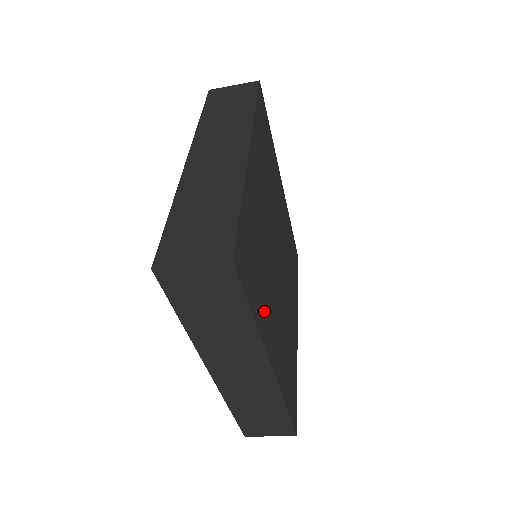
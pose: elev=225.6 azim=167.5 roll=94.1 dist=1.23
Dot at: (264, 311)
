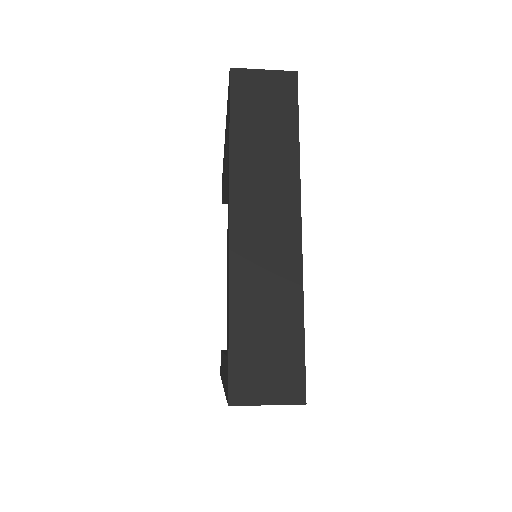
Dot at: occluded
